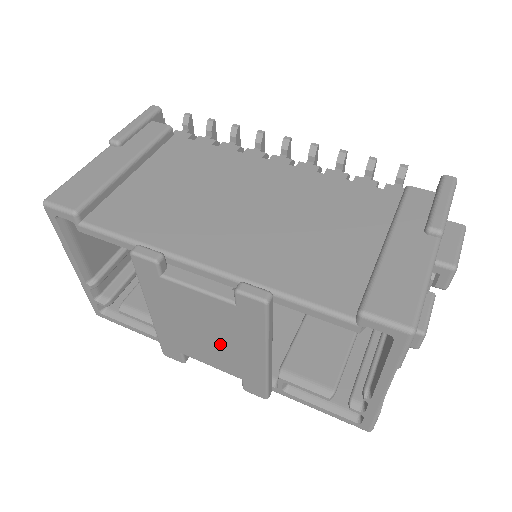
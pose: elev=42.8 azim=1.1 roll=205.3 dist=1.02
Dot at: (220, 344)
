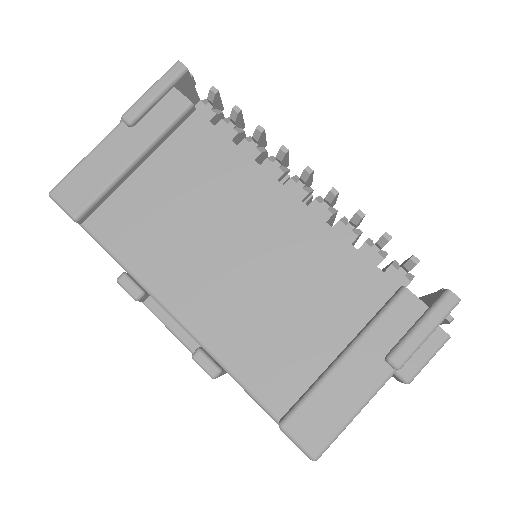
Dot at: occluded
